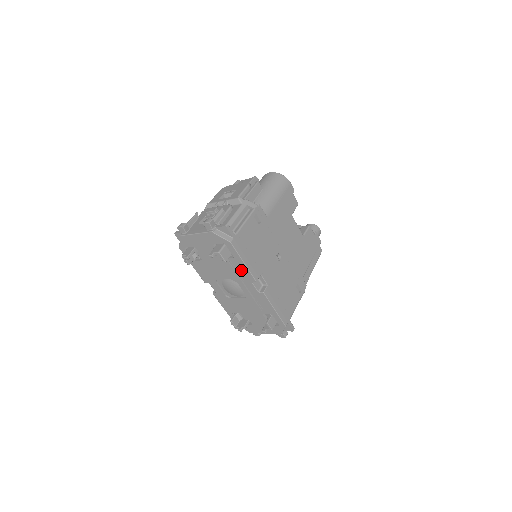
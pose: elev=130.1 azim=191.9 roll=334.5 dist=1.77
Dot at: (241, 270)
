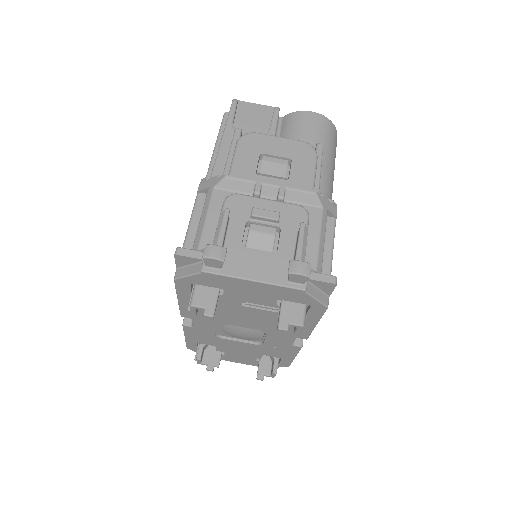
Dot at: occluded
